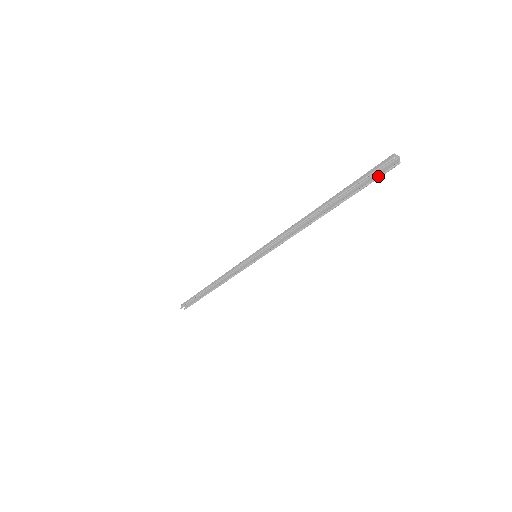
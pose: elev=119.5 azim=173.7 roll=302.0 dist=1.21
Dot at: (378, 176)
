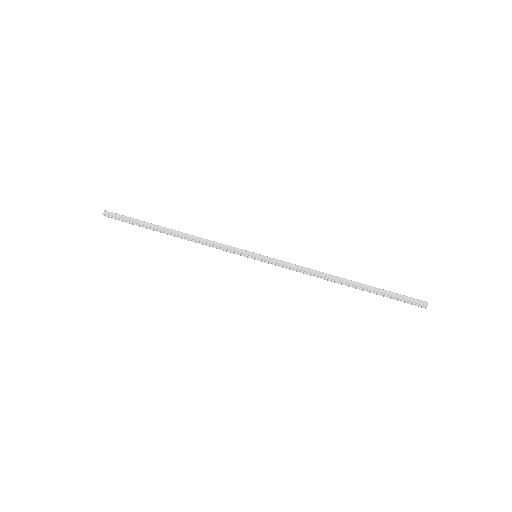
Dot at: (406, 301)
